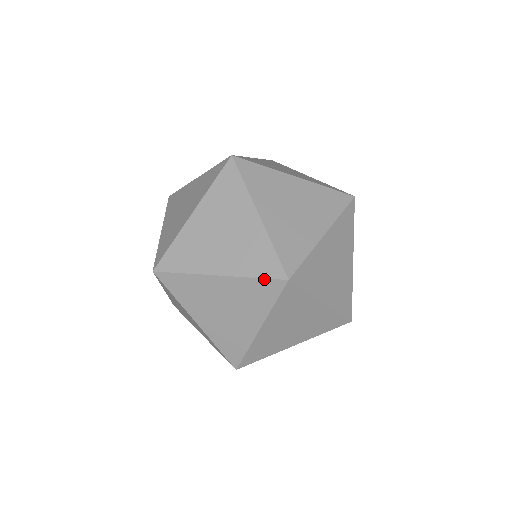
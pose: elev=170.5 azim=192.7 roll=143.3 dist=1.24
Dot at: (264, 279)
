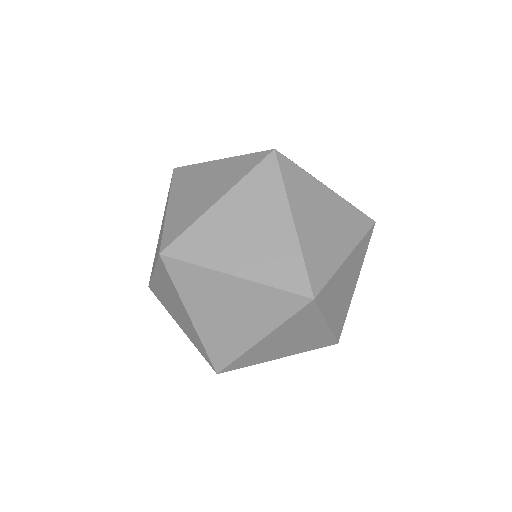
Dot at: (162, 237)
